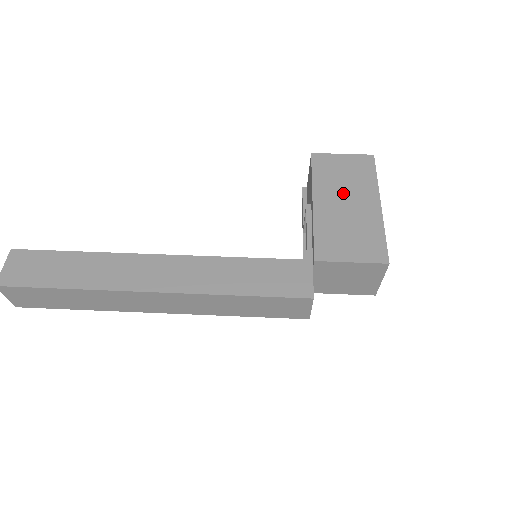
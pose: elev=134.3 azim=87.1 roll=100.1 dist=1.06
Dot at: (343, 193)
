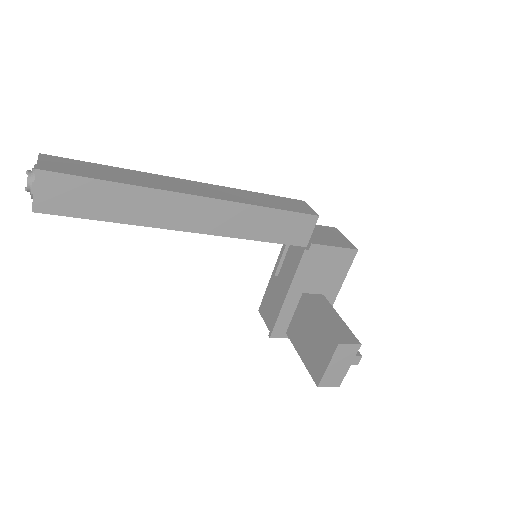
Dot at: occluded
